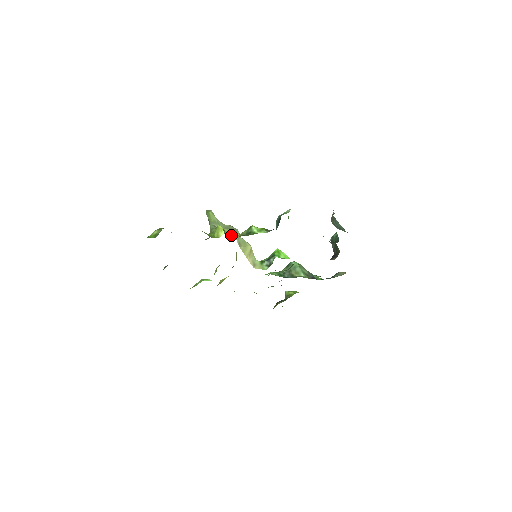
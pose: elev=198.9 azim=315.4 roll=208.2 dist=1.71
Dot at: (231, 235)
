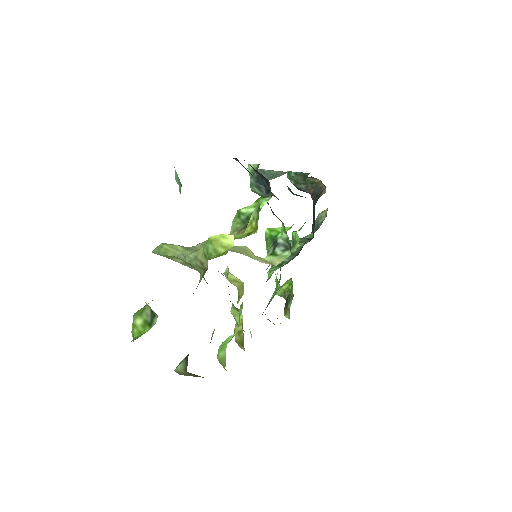
Dot at: occluded
